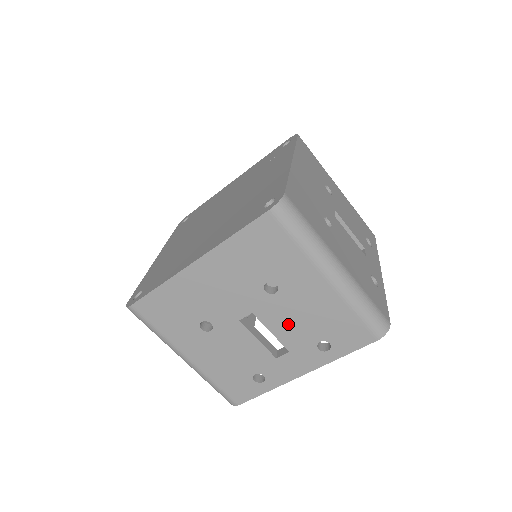
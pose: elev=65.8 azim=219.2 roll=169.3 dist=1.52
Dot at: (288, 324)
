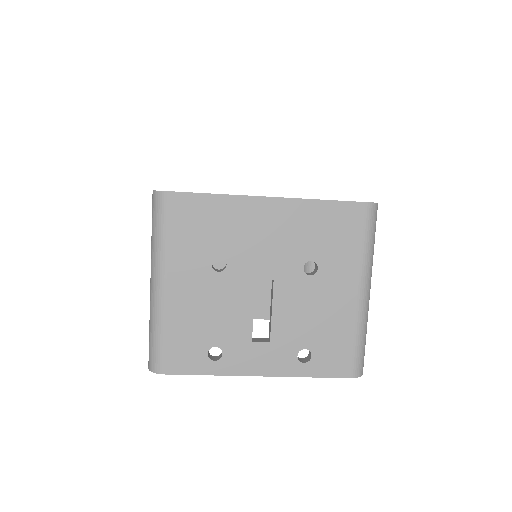
Dot at: (294, 313)
